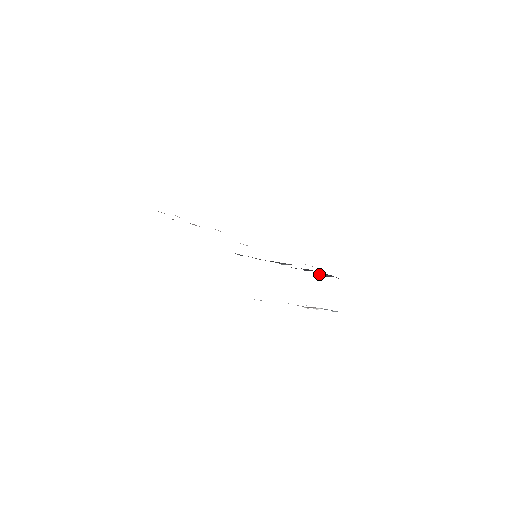
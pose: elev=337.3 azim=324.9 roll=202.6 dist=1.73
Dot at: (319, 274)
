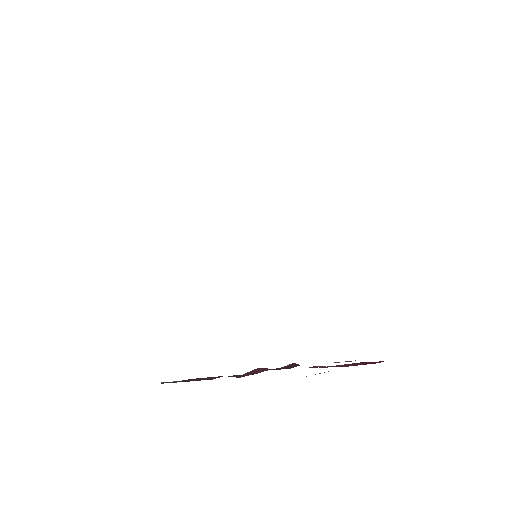
Dot at: occluded
